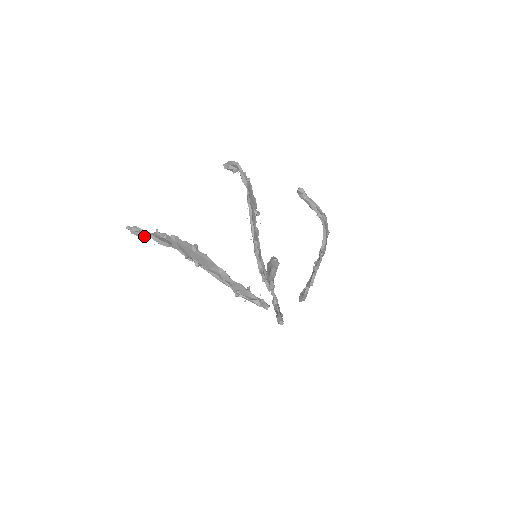
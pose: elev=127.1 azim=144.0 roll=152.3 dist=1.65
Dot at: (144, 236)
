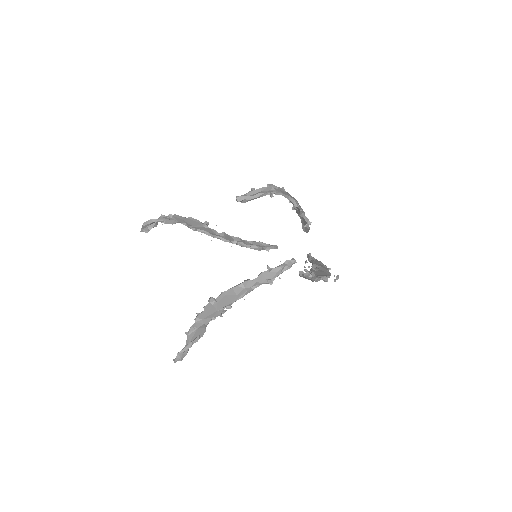
Dot at: (188, 349)
